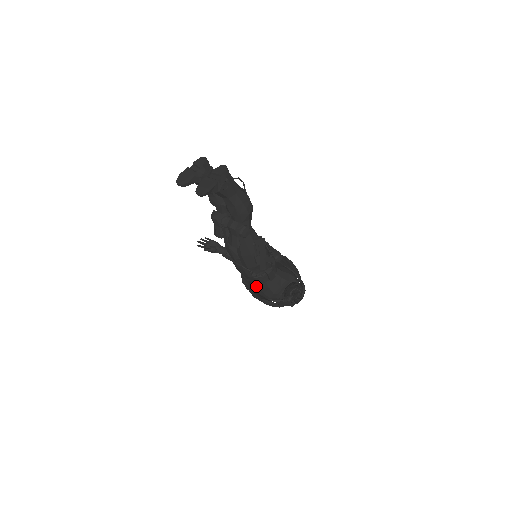
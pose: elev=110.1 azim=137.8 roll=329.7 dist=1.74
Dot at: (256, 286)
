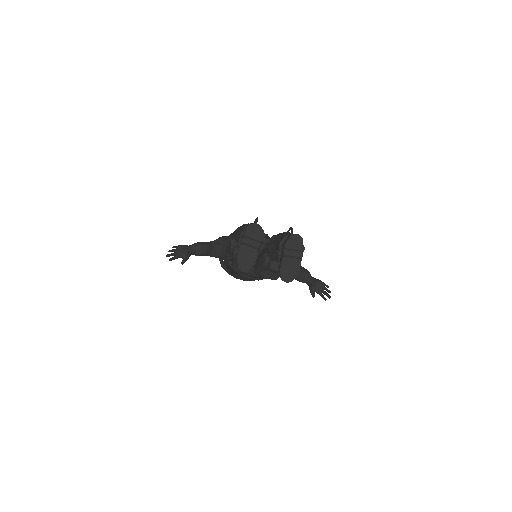
Dot at: occluded
